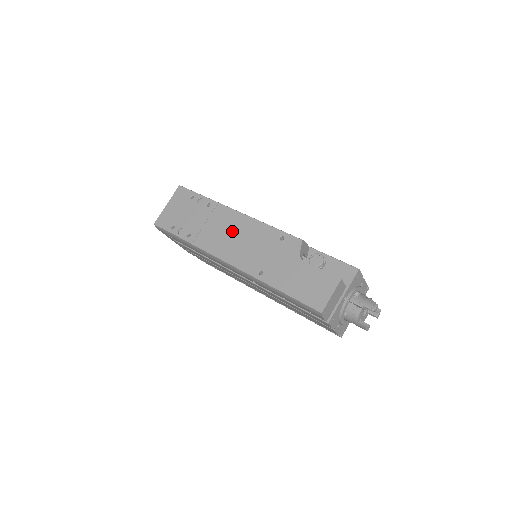
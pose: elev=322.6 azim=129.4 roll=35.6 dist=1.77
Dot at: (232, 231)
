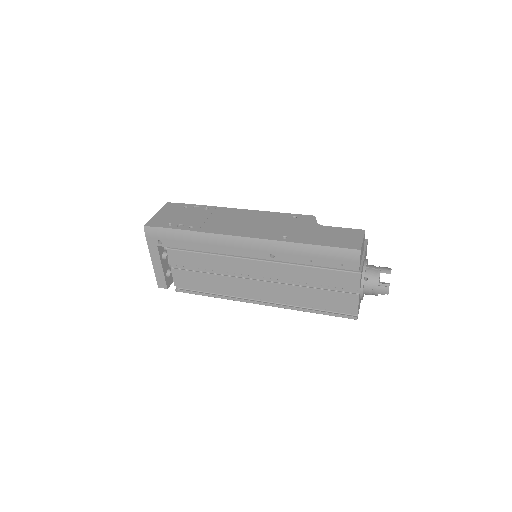
Dot at: (240, 219)
